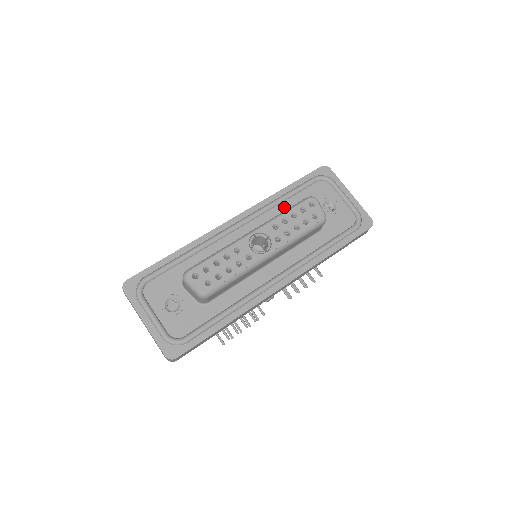
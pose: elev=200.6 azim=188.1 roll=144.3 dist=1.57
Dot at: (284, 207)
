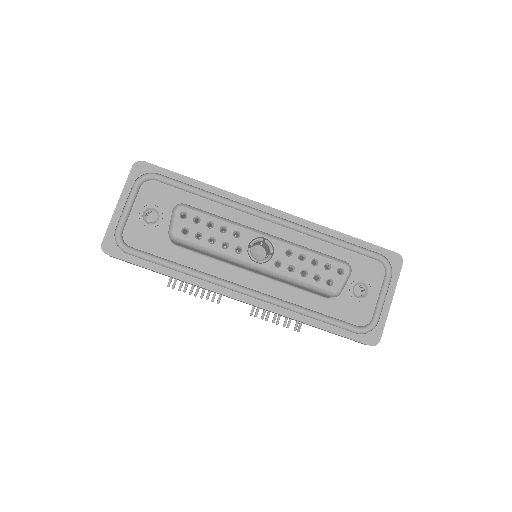
Dot at: (324, 247)
